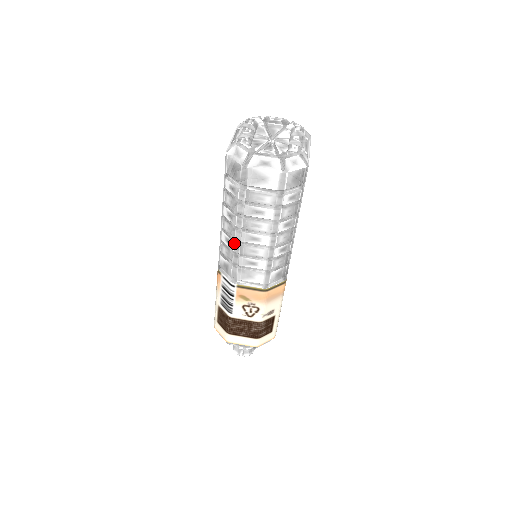
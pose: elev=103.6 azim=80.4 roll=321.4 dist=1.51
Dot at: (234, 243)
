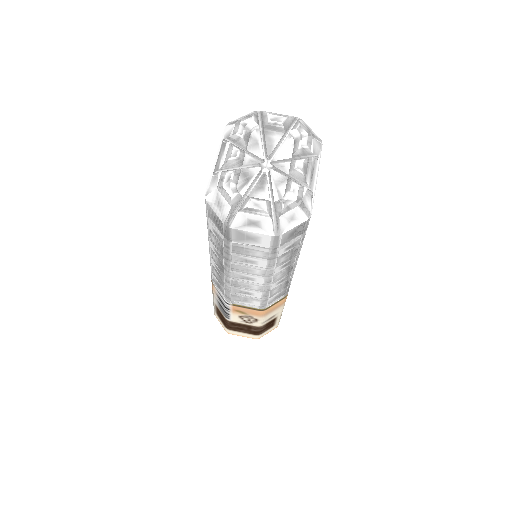
Dot at: (224, 276)
